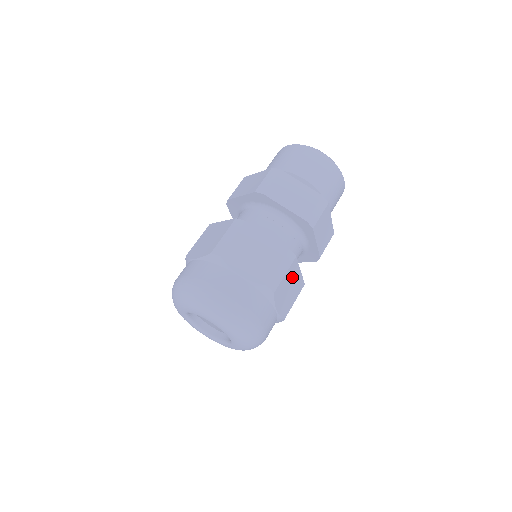
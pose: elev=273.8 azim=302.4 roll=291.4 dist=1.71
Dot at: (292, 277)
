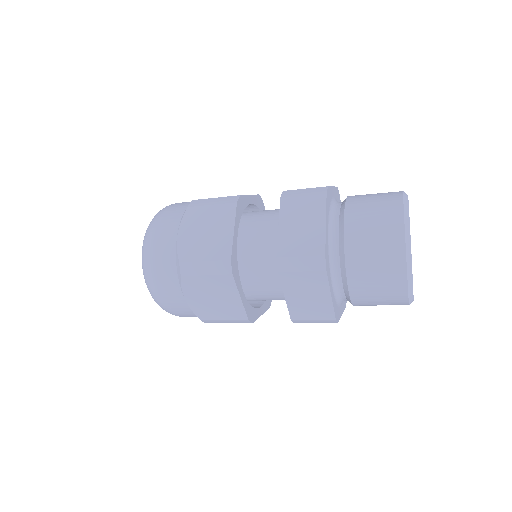
Dot at: occluded
